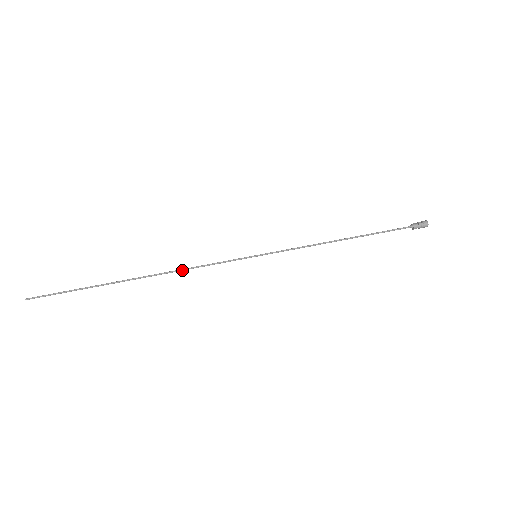
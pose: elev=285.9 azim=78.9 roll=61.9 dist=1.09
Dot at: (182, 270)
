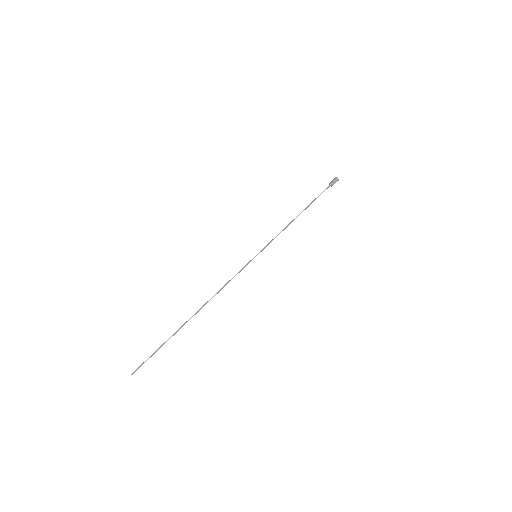
Dot at: (218, 292)
